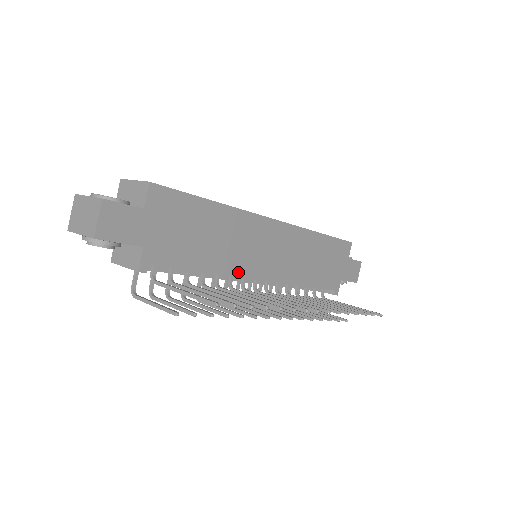
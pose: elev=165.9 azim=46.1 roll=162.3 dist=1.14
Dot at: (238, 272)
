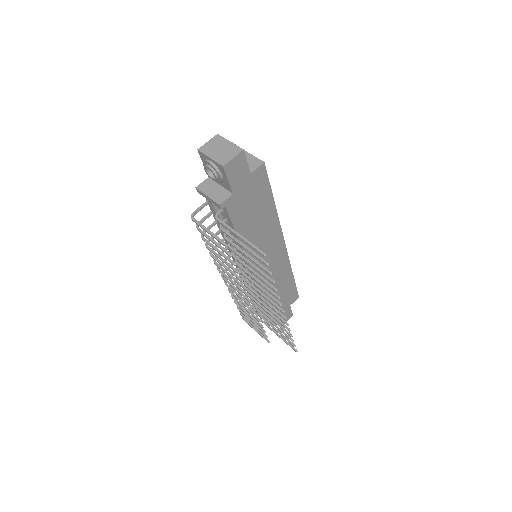
Dot at: occluded
